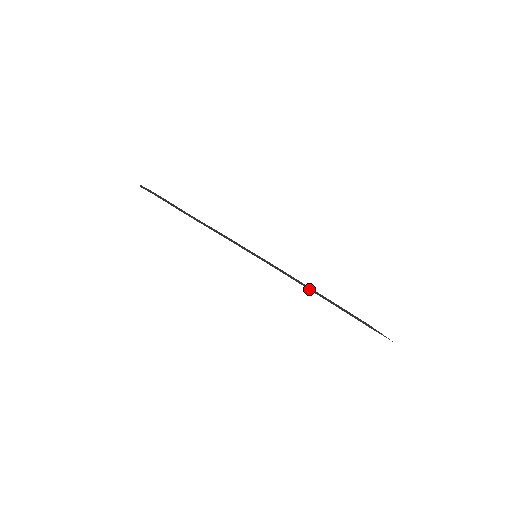
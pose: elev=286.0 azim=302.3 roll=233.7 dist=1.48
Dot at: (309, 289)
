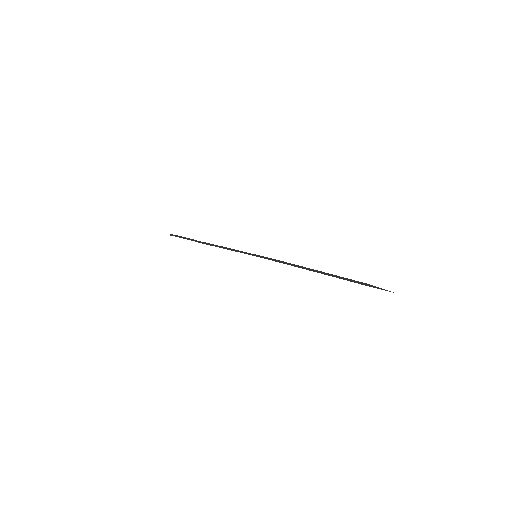
Dot at: (304, 268)
